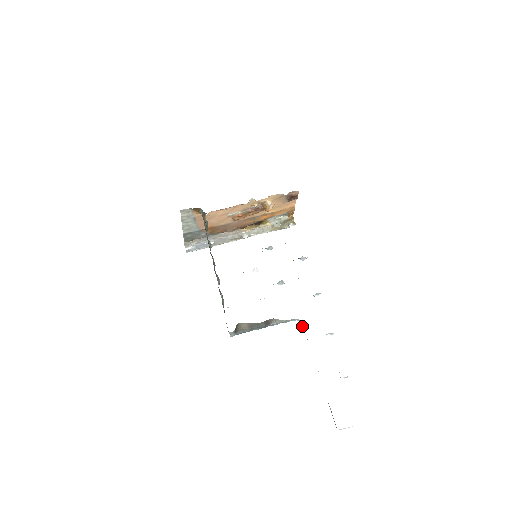
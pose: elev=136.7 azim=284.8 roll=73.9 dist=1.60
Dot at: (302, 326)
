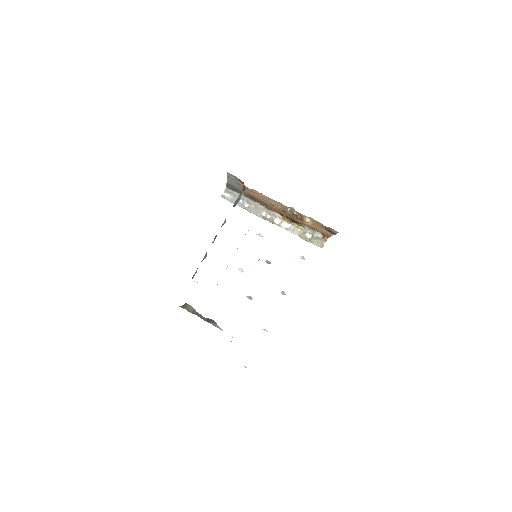
Dot at: occluded
